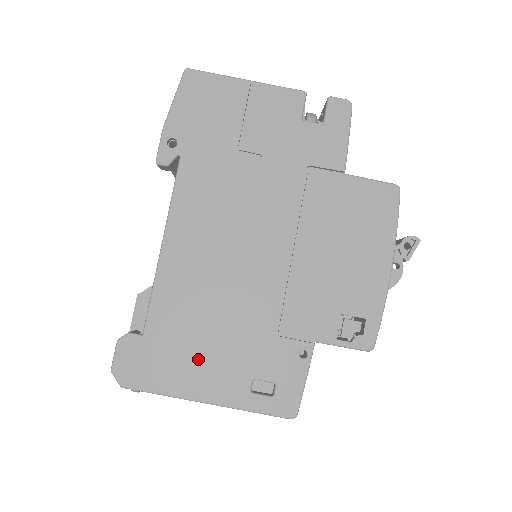
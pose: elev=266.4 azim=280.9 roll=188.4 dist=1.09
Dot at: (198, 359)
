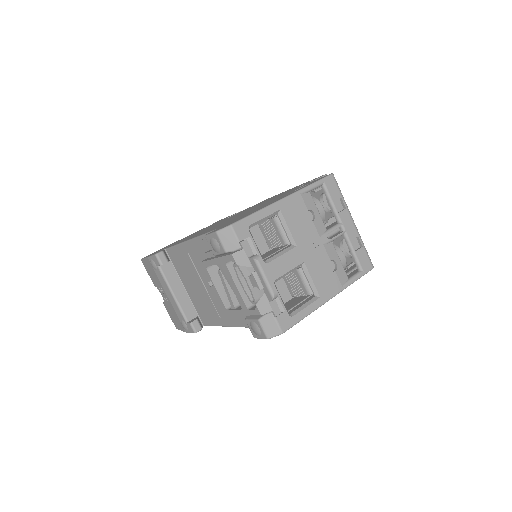
Dot at: occluded
